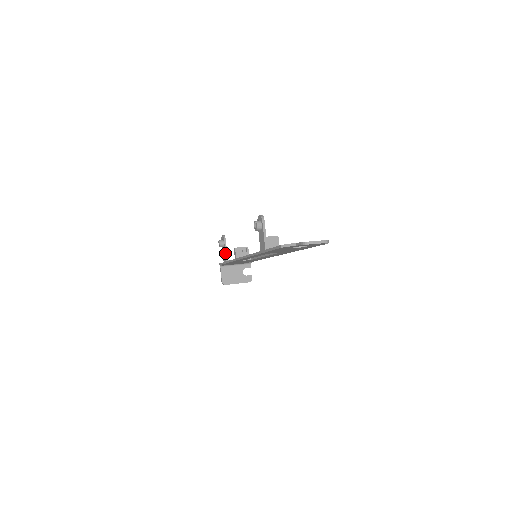
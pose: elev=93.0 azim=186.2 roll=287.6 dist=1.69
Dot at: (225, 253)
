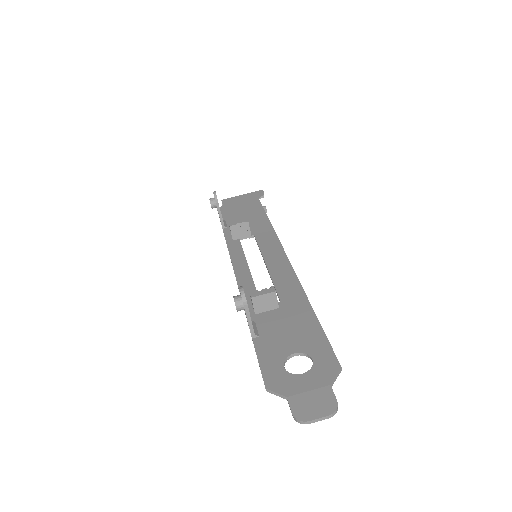
Dot at: occluded
